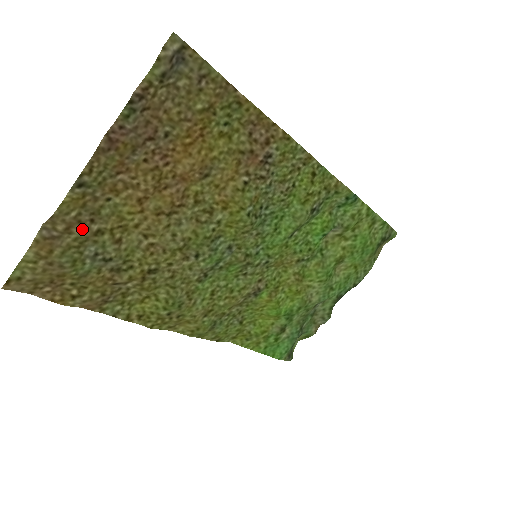
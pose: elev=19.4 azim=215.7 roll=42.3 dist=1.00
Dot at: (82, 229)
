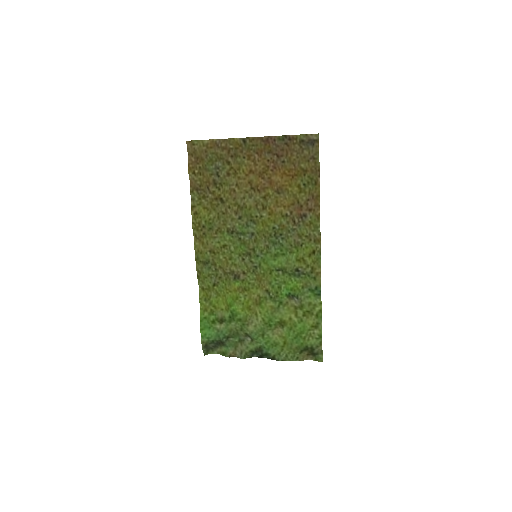
Dot at: (227, 154)
